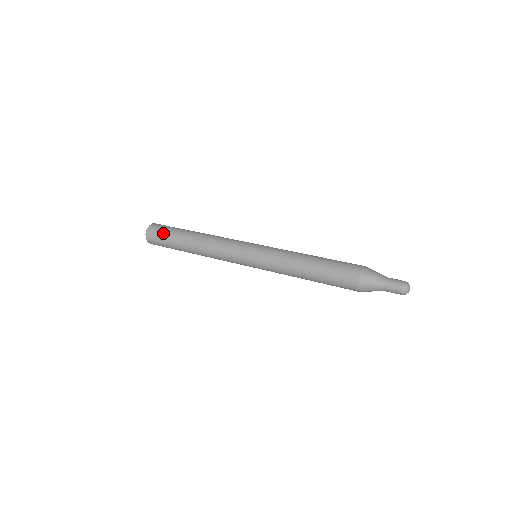
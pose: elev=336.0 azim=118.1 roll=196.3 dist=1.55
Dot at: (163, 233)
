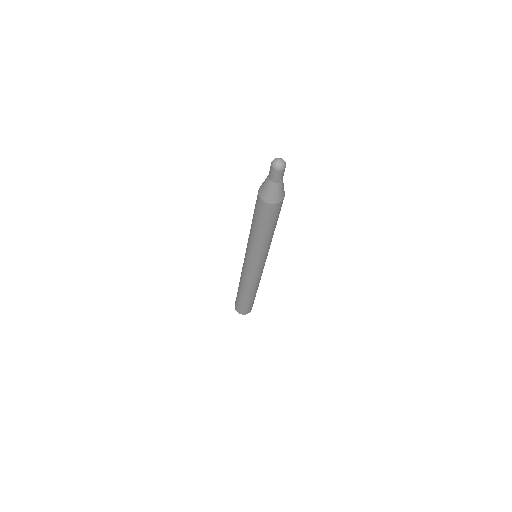
Dot at: occluded
